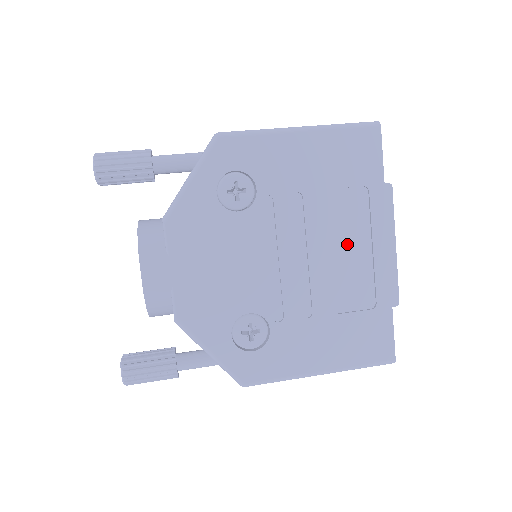
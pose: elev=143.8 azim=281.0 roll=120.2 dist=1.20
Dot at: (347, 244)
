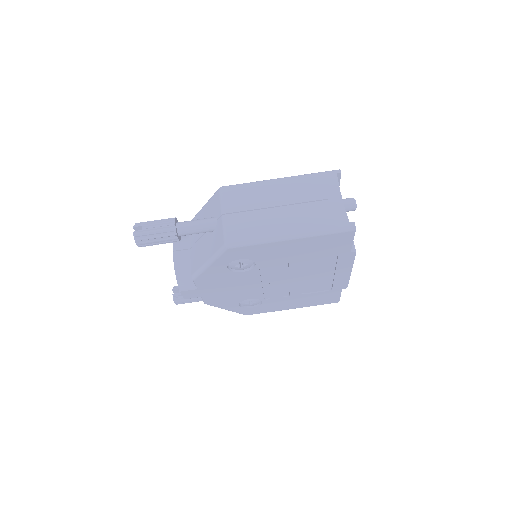
Dot at: (317, 273)
